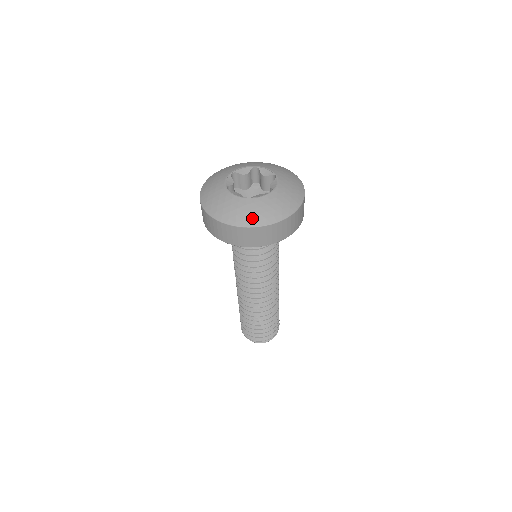
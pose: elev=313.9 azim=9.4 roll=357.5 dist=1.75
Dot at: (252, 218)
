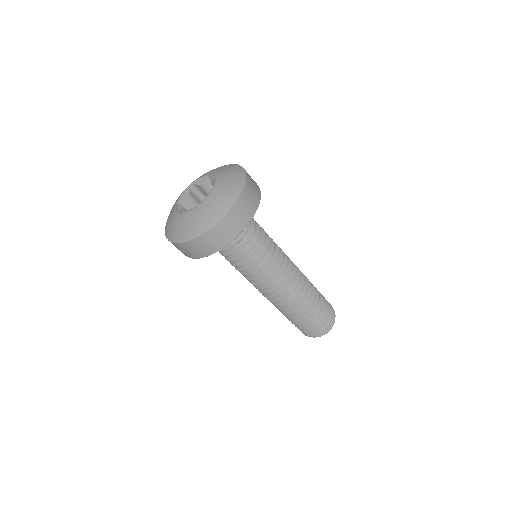
Dot at: (218, 210)
